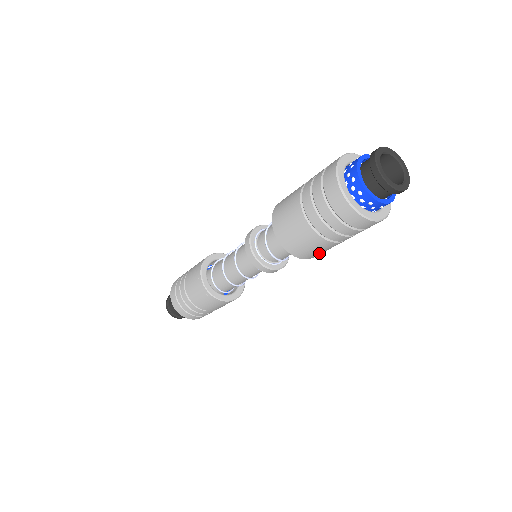
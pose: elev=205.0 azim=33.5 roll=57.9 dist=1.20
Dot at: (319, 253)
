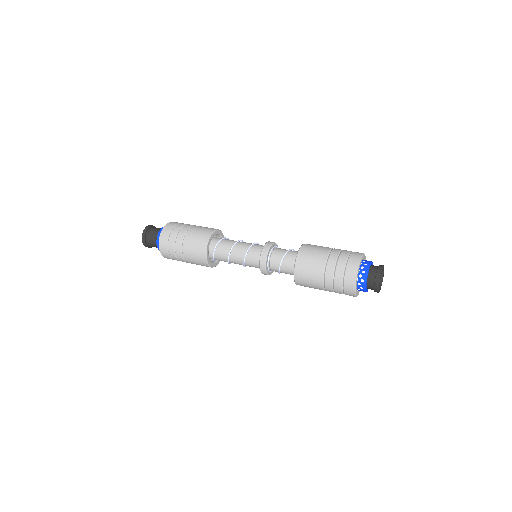
Dot at: occluded
